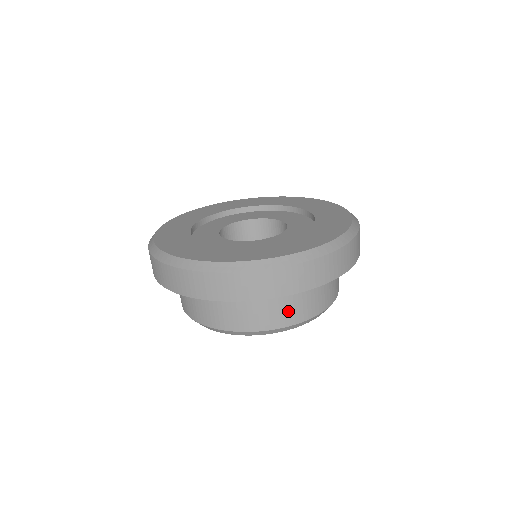
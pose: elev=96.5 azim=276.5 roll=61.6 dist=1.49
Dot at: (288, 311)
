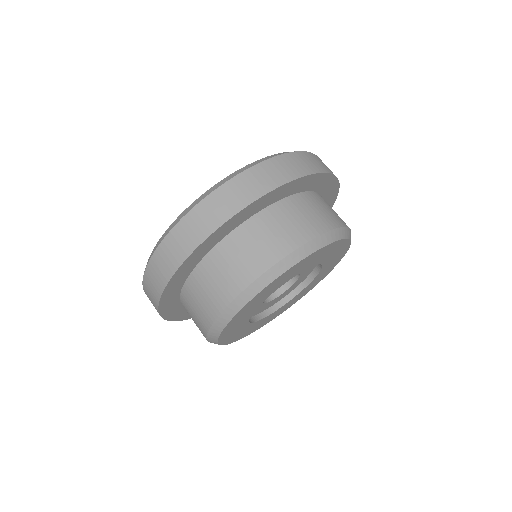
Dot at: (299, 226)
